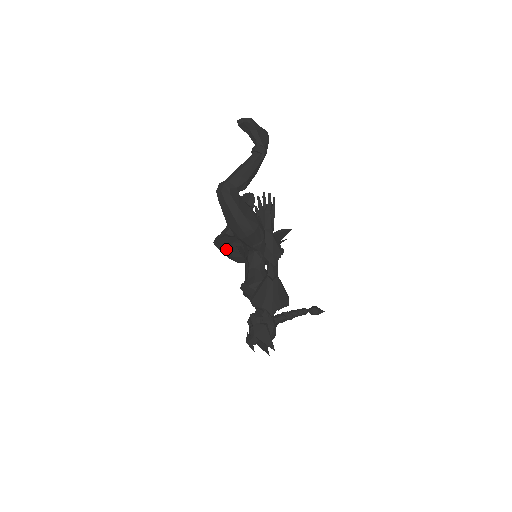
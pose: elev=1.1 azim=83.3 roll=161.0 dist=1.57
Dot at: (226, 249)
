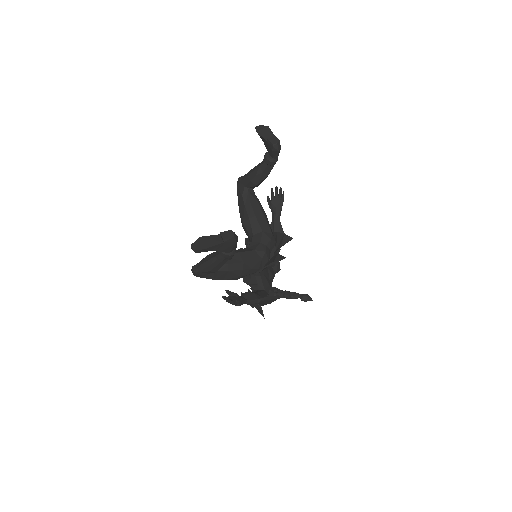
Dot at: (240, 215)
